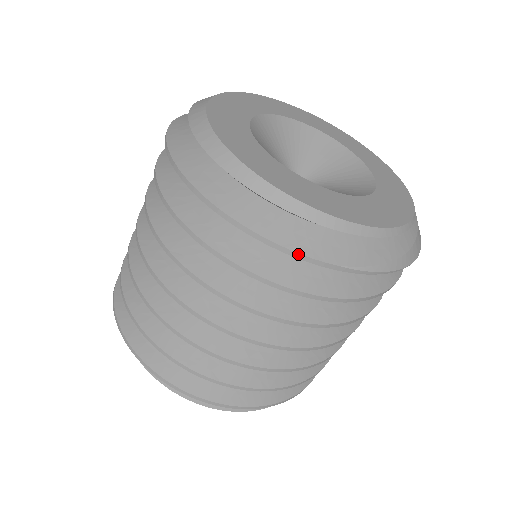
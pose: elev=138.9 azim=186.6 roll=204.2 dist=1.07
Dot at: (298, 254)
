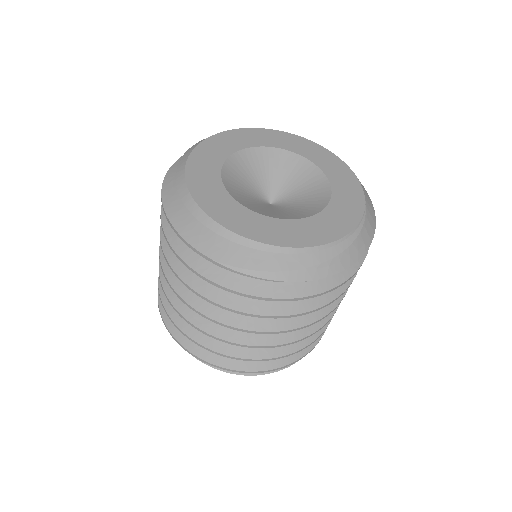
Dot at: (188, 244)
